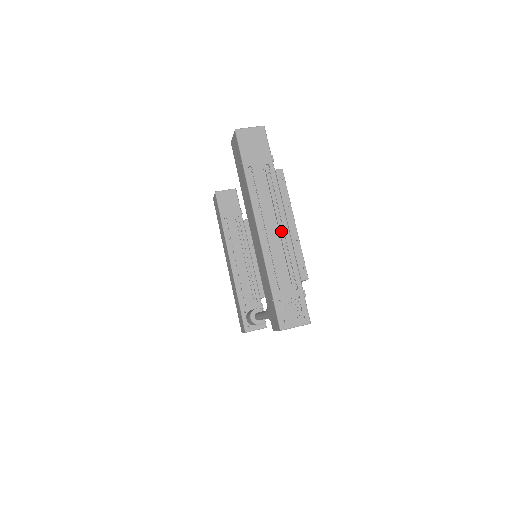
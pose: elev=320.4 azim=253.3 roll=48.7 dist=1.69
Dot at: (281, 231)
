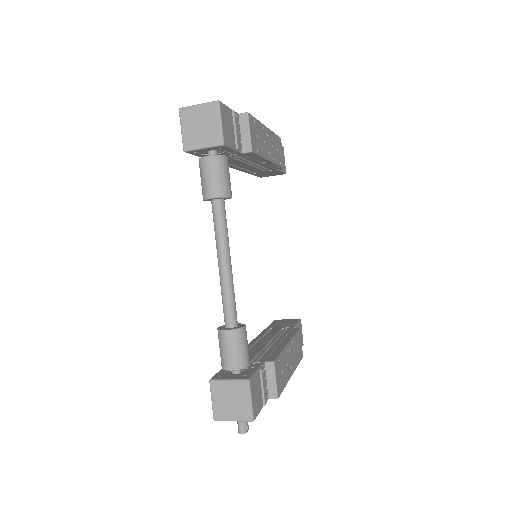
Dot at: occluded
